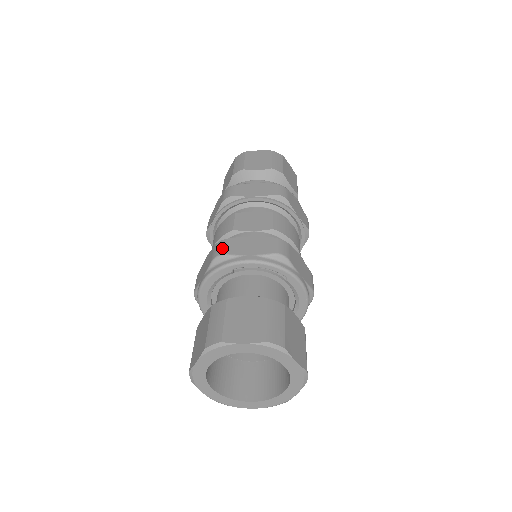
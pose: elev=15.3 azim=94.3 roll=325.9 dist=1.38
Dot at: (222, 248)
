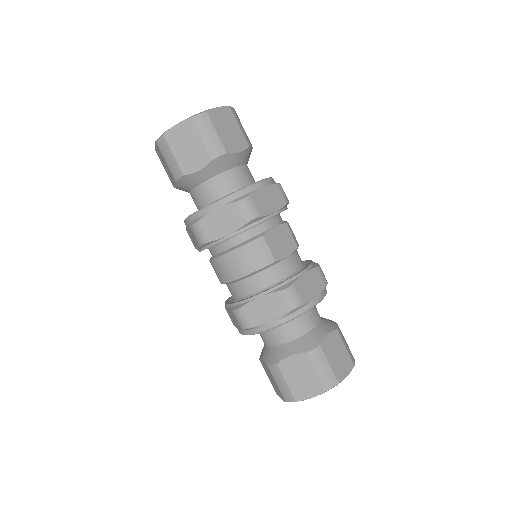
Dot at: (296, 298)
